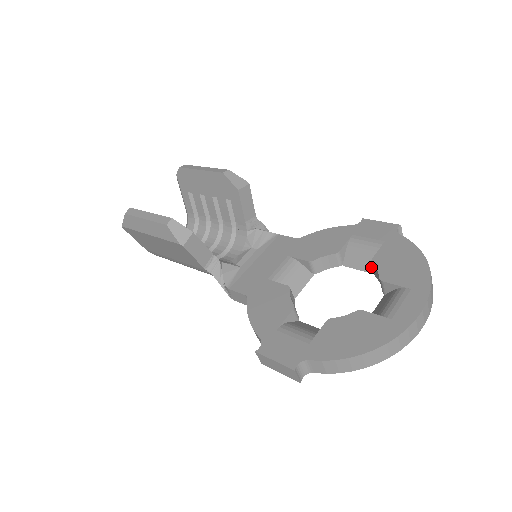
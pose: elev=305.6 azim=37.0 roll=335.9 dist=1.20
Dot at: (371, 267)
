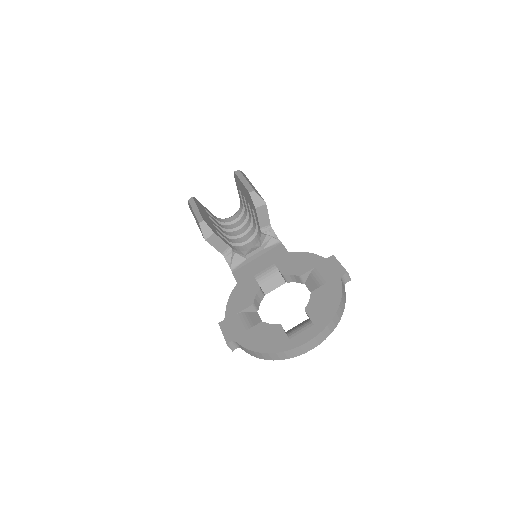
Dot at: occluded
